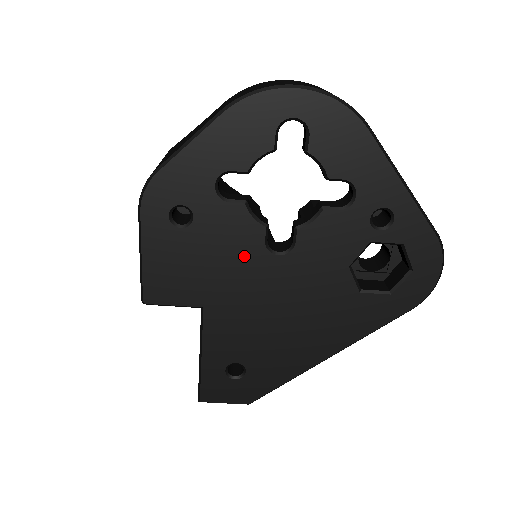
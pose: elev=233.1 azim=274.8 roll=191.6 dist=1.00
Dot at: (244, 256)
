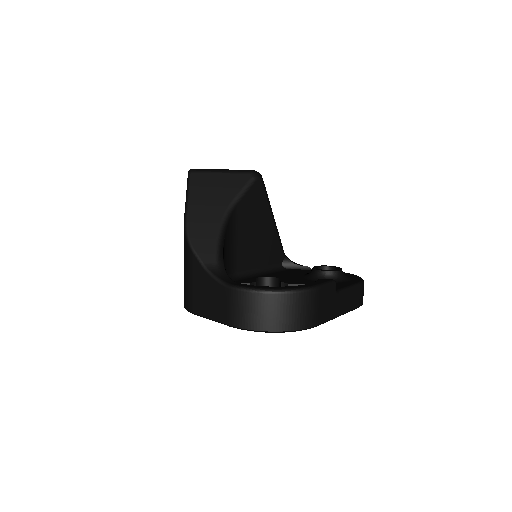
Dot at: occluded
